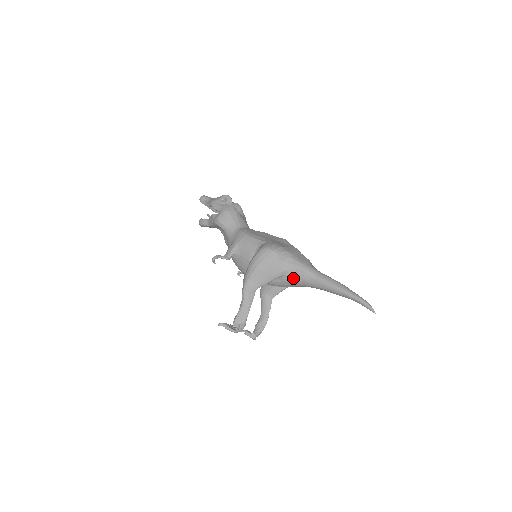
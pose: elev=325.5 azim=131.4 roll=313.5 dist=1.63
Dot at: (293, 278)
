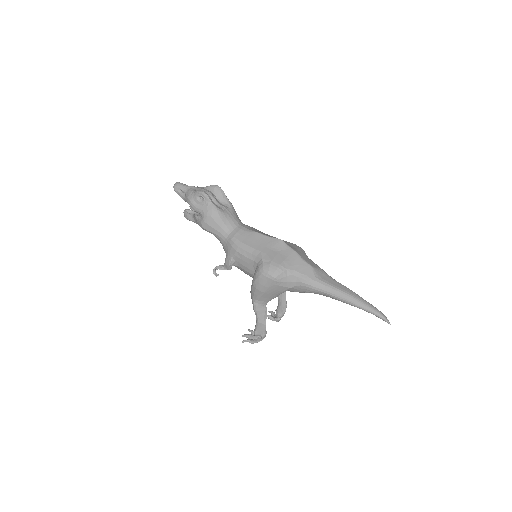
Dot at: (300, 291)
